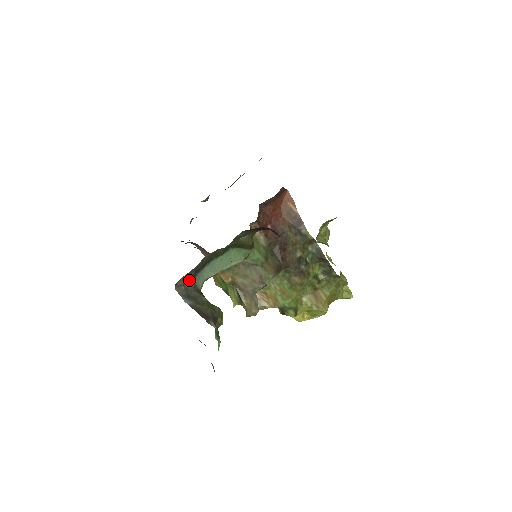
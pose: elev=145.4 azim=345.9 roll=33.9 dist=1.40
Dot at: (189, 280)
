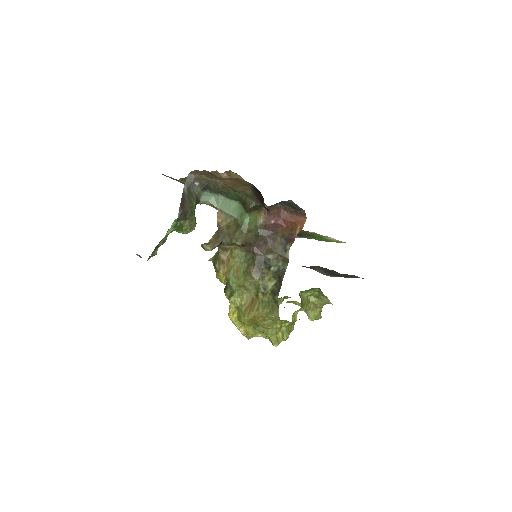
Dot at: (200, 184)
